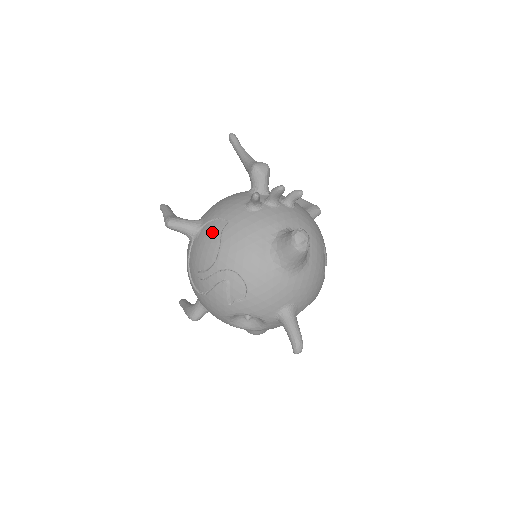
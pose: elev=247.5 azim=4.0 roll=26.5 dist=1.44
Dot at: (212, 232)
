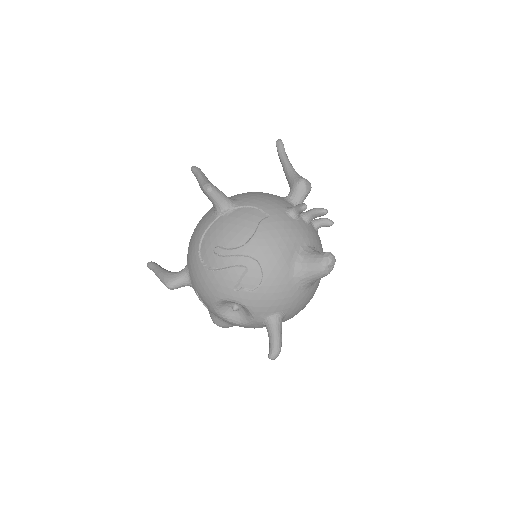
Dot at: (249, 217)
